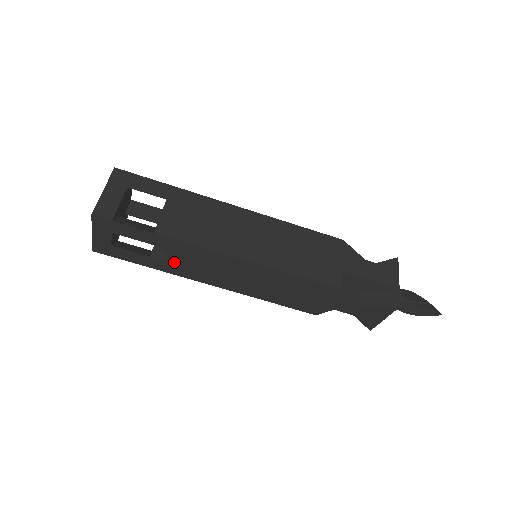
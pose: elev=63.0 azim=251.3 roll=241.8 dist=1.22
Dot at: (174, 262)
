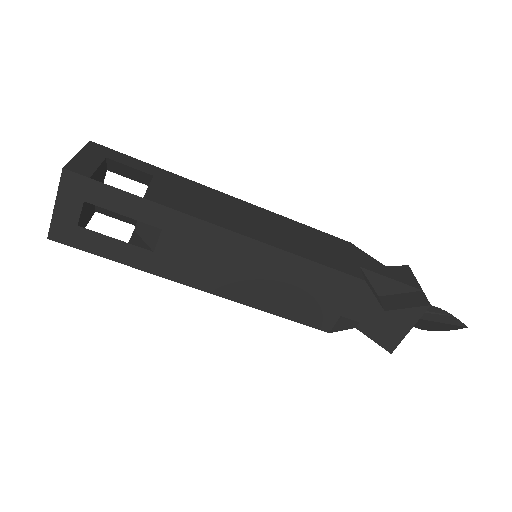
Dot at: (159, 251)
